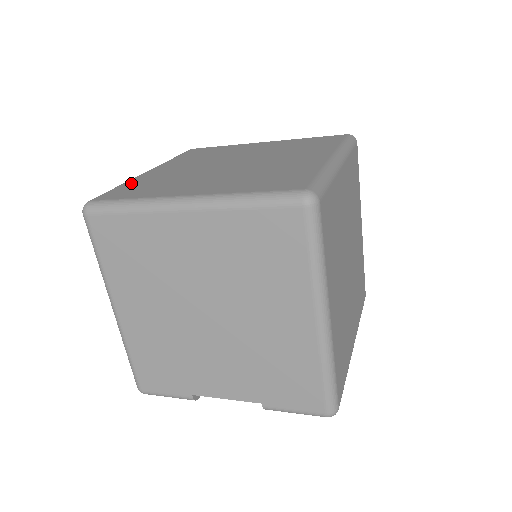
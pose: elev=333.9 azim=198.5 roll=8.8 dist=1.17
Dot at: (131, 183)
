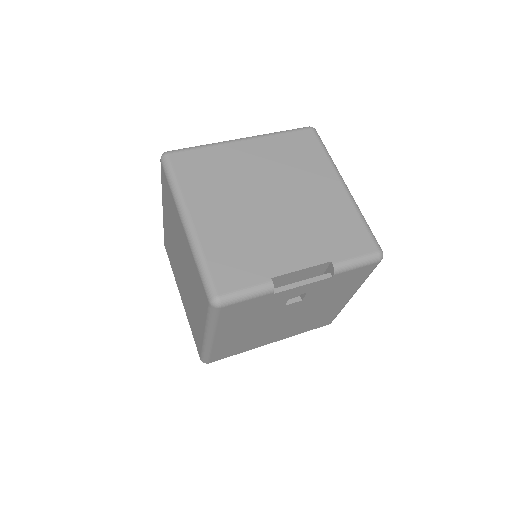
Dot at: occluded
